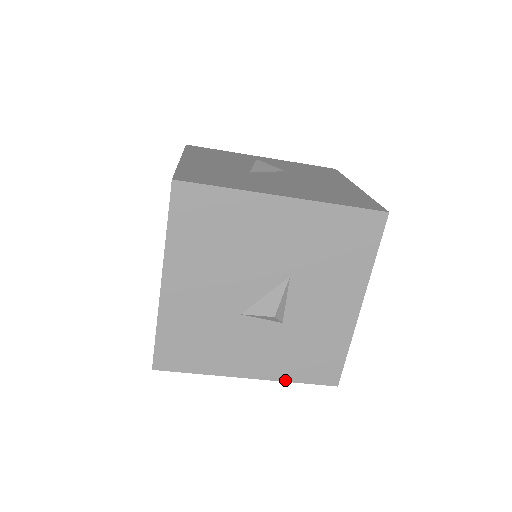
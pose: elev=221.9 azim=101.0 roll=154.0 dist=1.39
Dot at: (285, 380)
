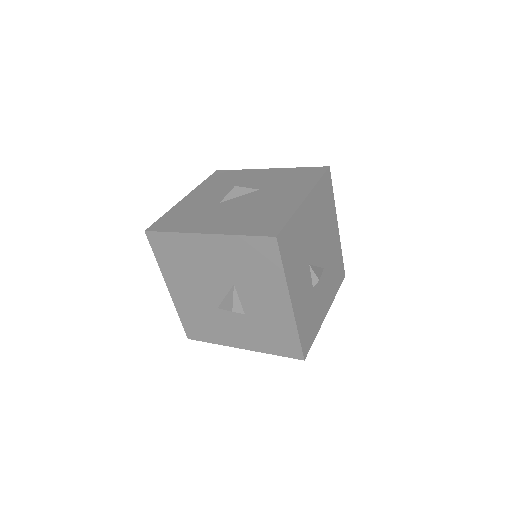
Dot at: (266, 352)
